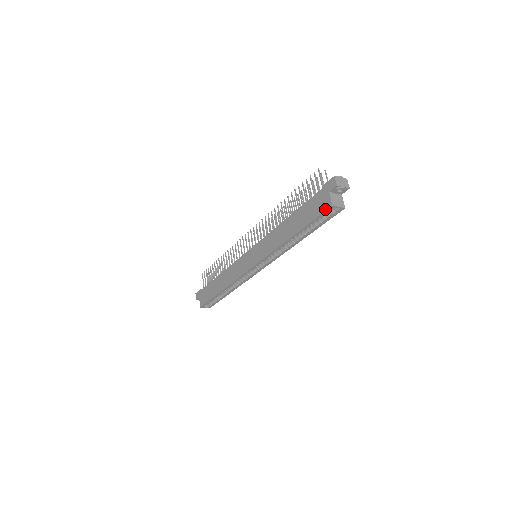
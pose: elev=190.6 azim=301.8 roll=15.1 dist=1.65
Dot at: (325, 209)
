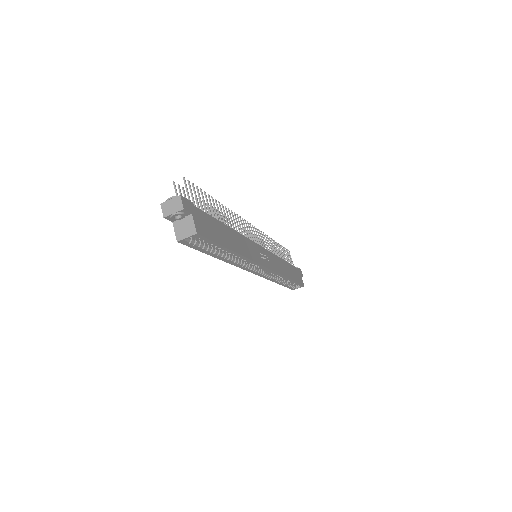
Dot at: (183, 243)
